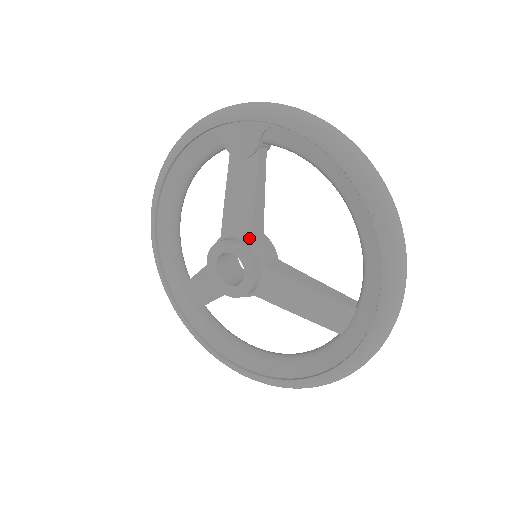
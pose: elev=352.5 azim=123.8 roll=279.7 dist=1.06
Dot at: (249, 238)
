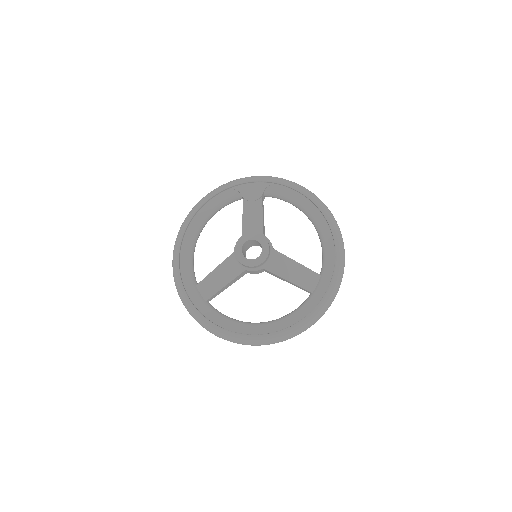
Dot at: (262, 235)
